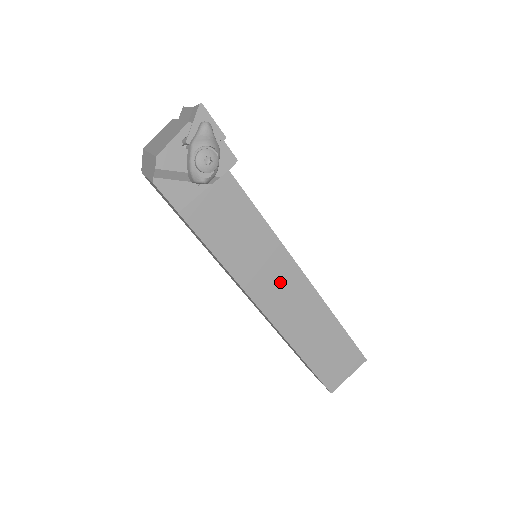
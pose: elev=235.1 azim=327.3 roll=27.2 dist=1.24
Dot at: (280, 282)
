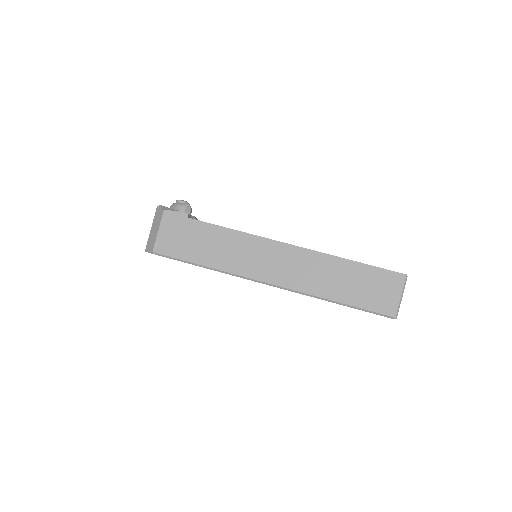
Dot at: occluded
